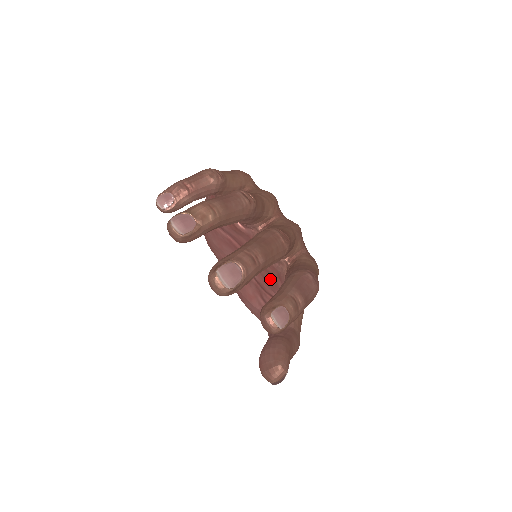
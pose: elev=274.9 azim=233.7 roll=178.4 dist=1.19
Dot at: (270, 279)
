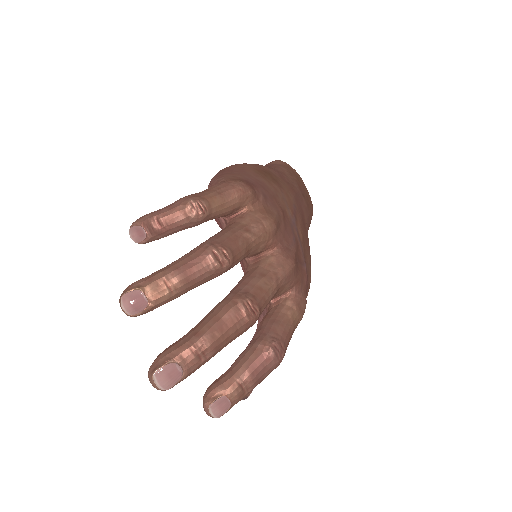
Dot at: occluded
